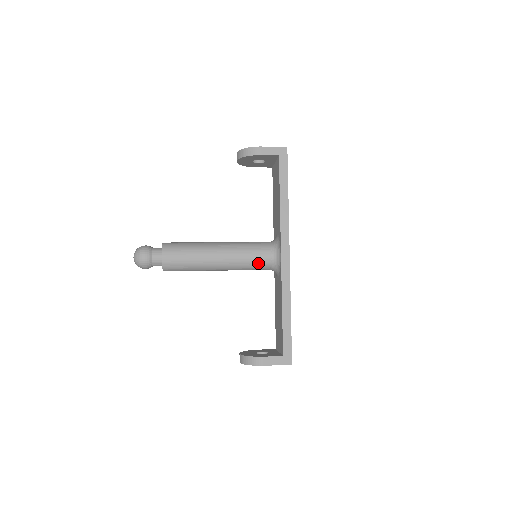
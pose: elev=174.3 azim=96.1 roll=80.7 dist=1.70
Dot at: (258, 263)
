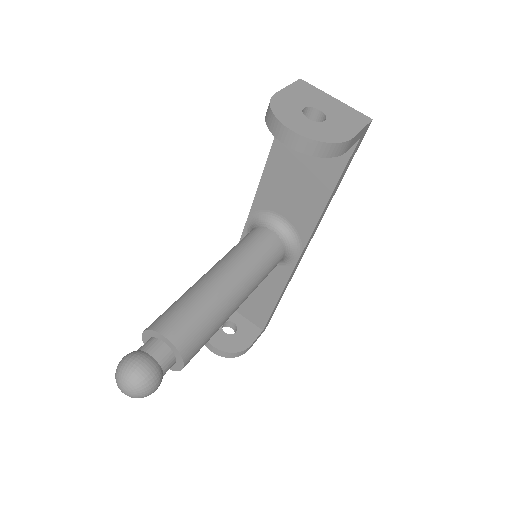
Dot at: occluded
